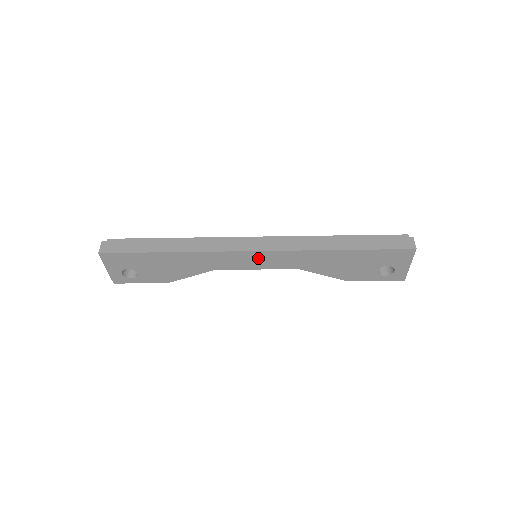
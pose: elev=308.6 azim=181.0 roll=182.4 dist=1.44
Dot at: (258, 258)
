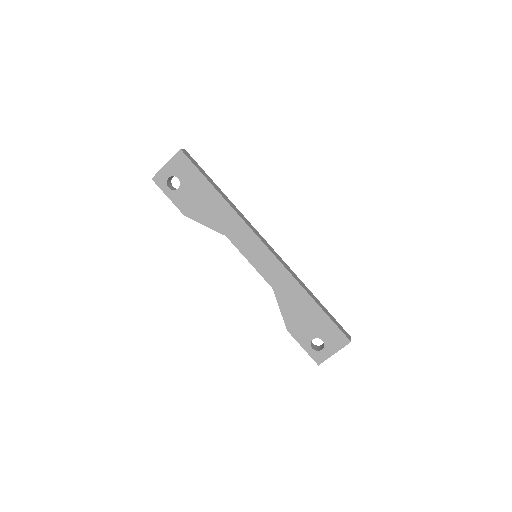
Dot at: (262, 254)
